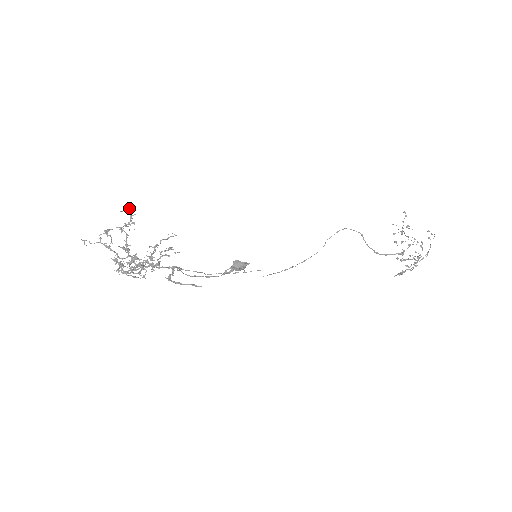
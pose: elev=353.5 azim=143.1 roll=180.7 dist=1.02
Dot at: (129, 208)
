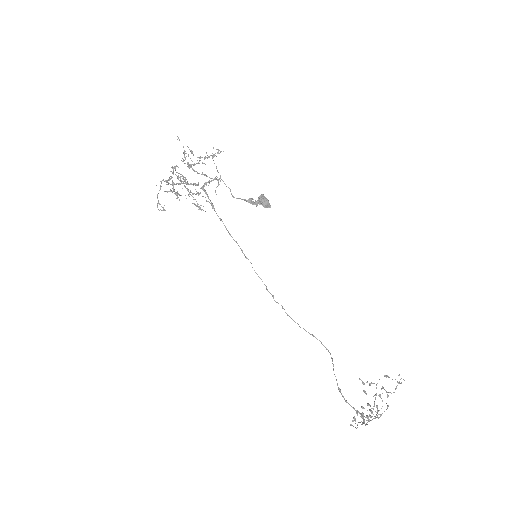
Dot at: (218, 151)
